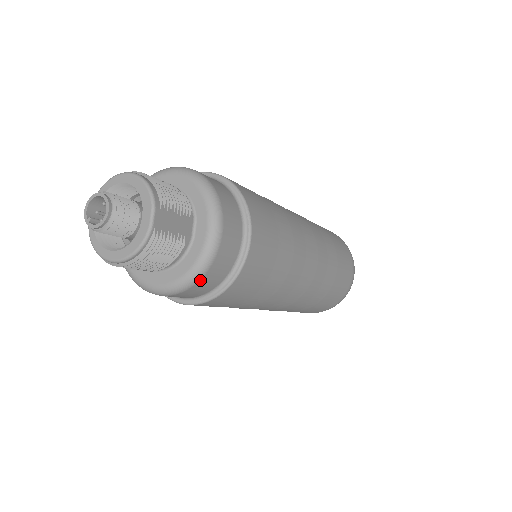
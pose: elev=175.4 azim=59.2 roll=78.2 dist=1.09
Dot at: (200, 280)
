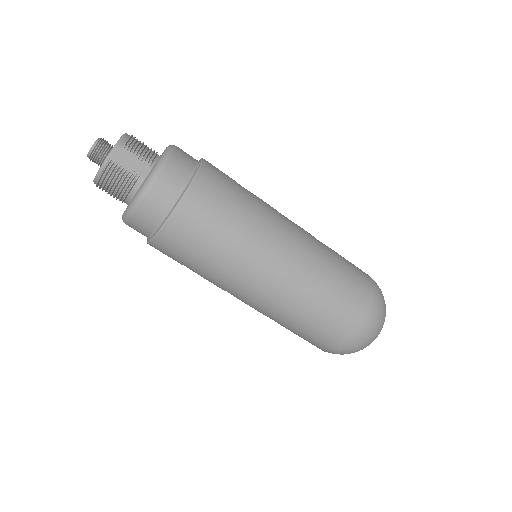
Dot at: (139, 207)
